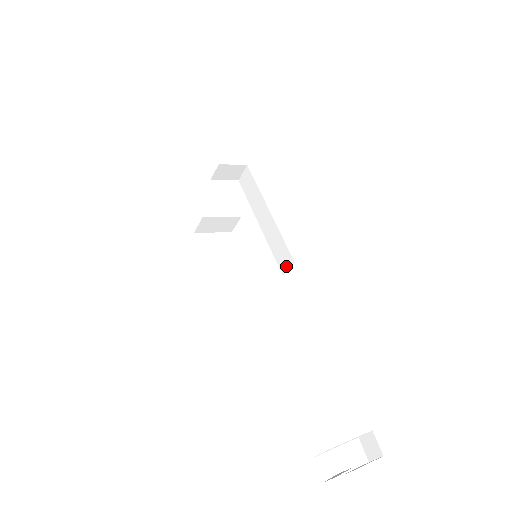
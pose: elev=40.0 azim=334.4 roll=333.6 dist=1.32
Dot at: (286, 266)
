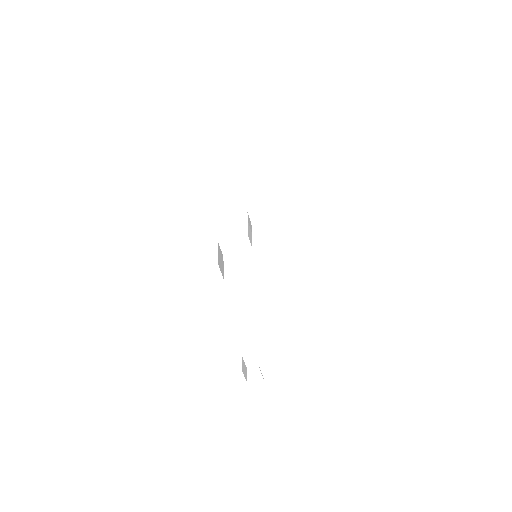
Dot at: occluded
